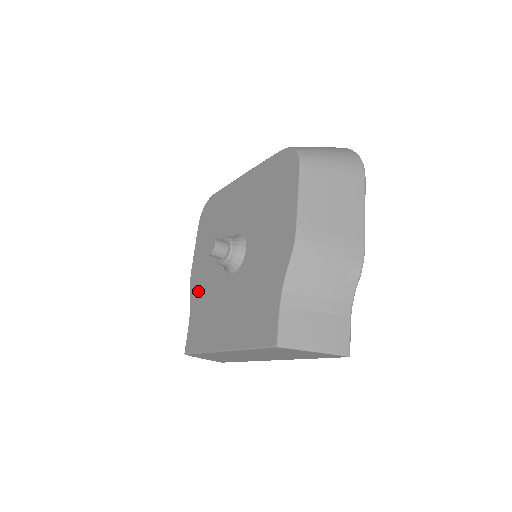
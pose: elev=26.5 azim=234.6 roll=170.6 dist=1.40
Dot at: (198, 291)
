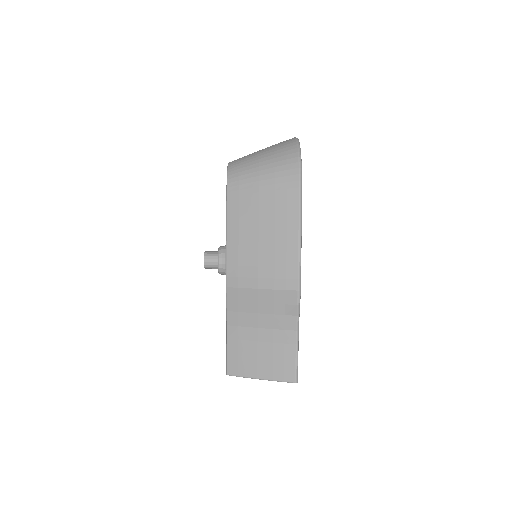
Dot at: occluded
